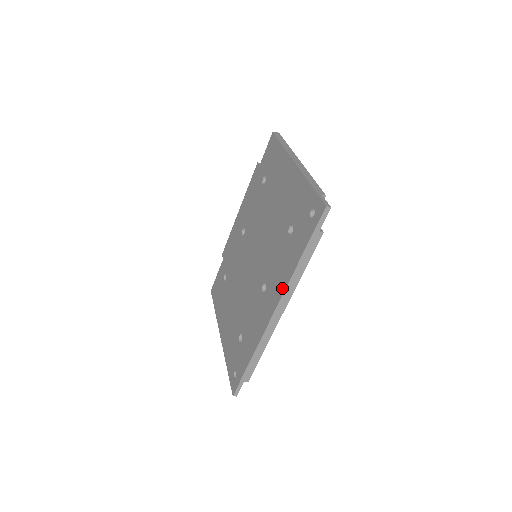
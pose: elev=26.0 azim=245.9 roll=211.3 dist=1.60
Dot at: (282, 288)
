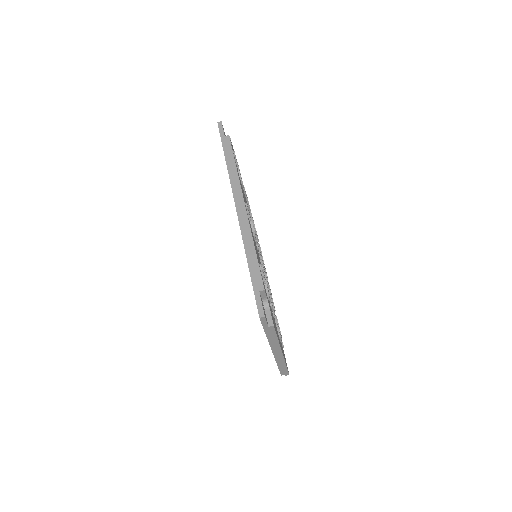
Dot at: occluded
